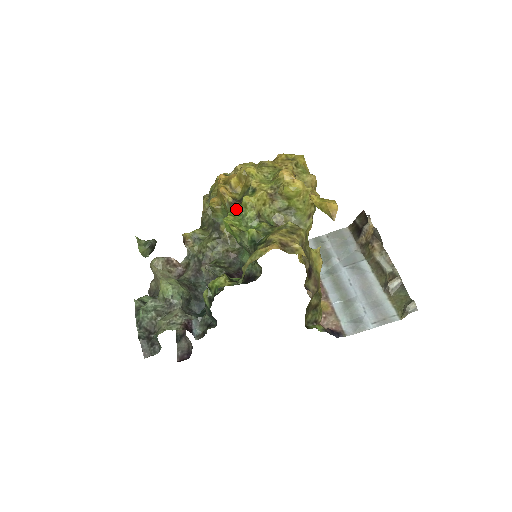
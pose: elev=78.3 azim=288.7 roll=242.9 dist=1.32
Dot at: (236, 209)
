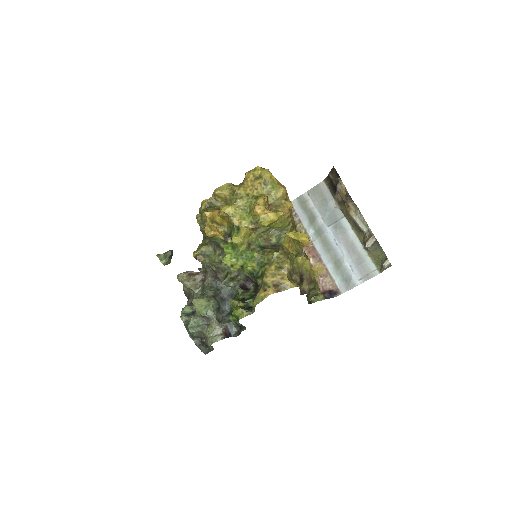
Dot at: (229, 244)
